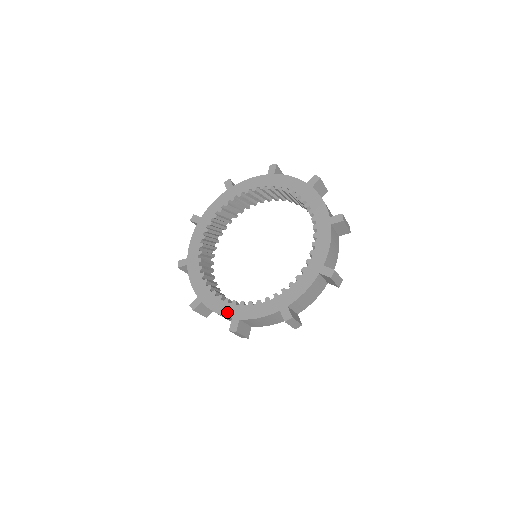
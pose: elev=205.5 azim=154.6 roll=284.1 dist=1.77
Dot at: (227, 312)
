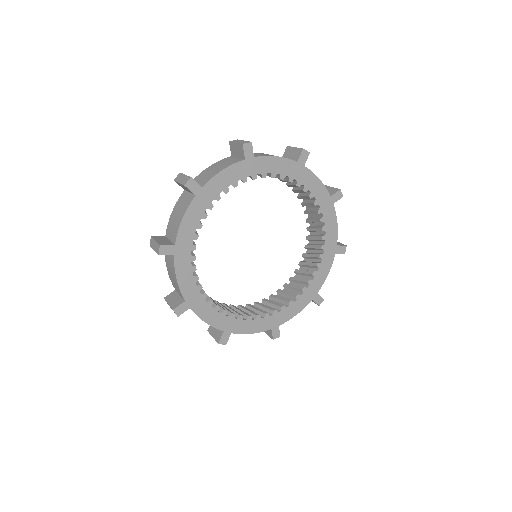
Dot at: (264, 327)
